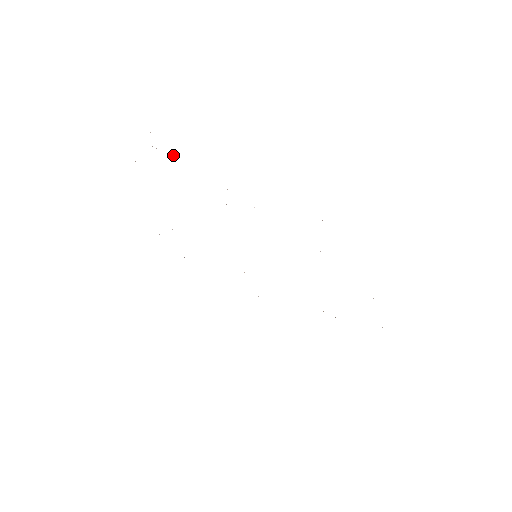
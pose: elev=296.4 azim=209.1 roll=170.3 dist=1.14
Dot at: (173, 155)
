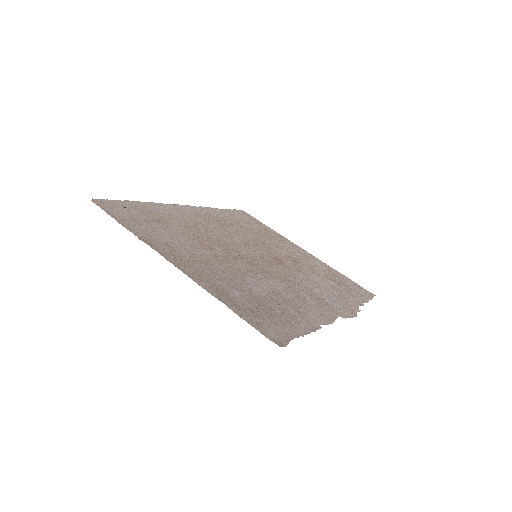
Dot at: (285, 318)
